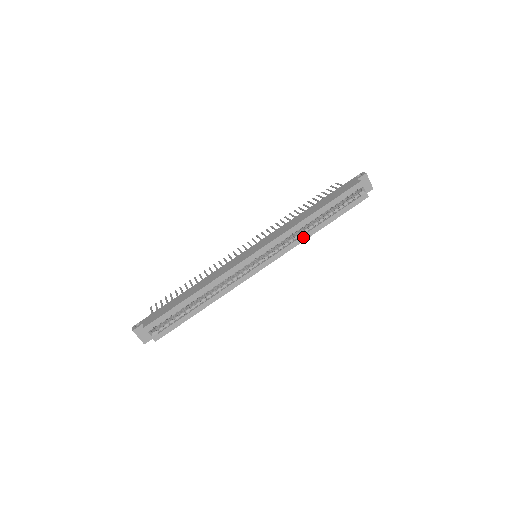
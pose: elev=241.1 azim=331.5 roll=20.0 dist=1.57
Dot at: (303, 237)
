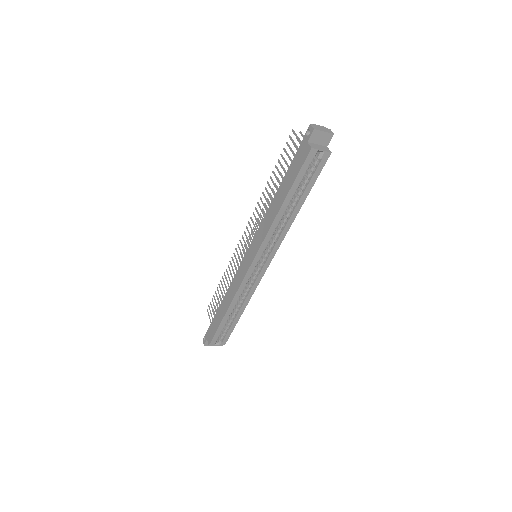
Dot at: (286, 227)
